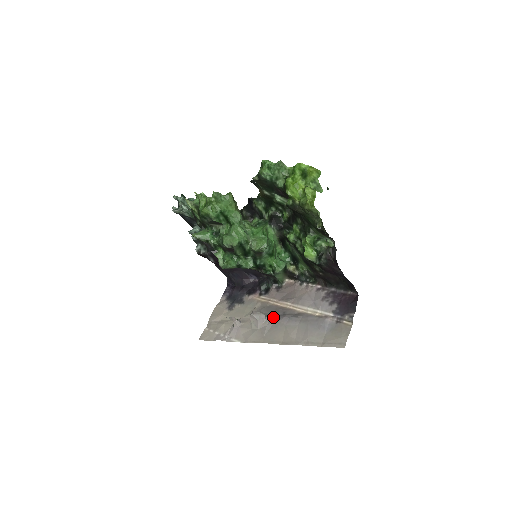
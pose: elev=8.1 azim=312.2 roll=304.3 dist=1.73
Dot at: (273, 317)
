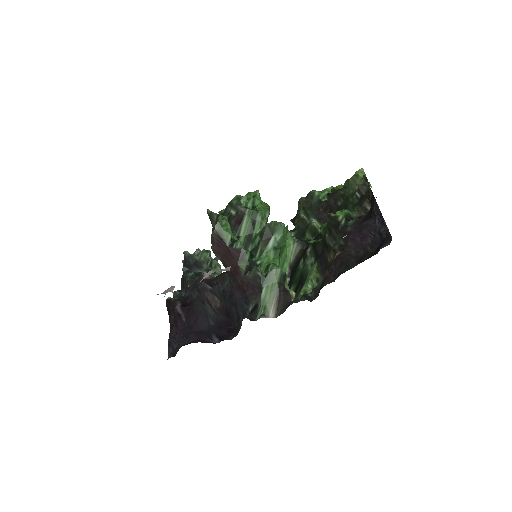
Dot at: occluded
